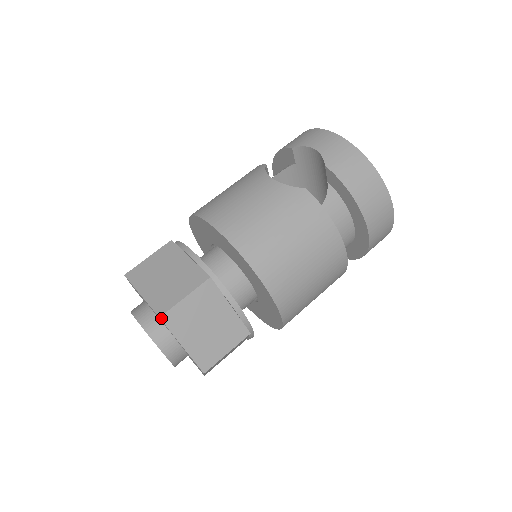
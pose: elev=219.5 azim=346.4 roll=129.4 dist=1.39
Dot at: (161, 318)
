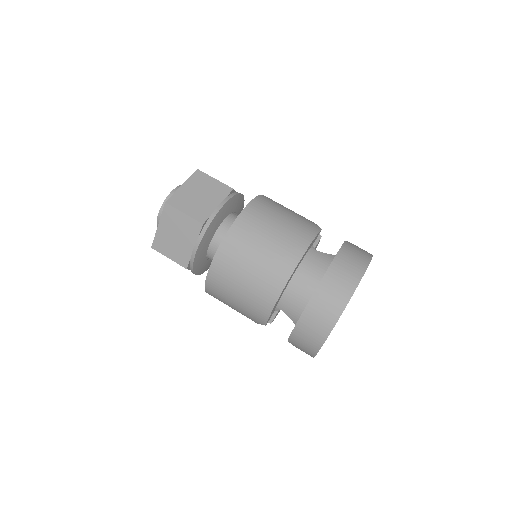
Dot at: (197, 170)
